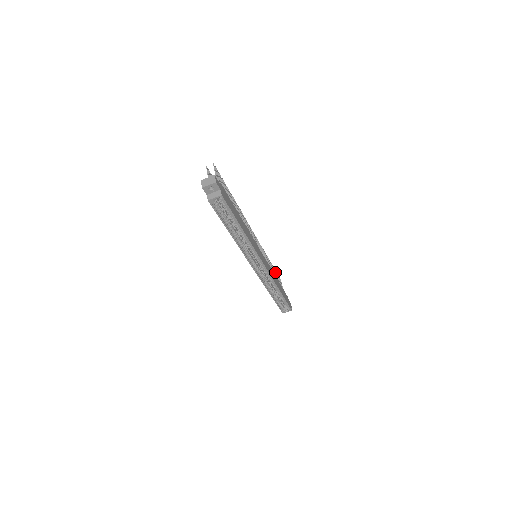
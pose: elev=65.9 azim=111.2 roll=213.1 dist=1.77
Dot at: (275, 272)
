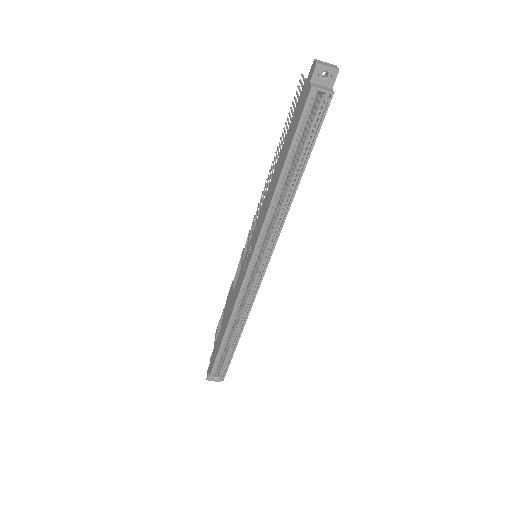
Dot at: occluded
